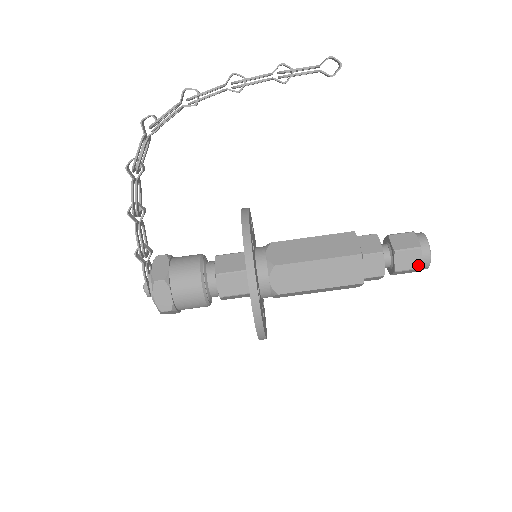
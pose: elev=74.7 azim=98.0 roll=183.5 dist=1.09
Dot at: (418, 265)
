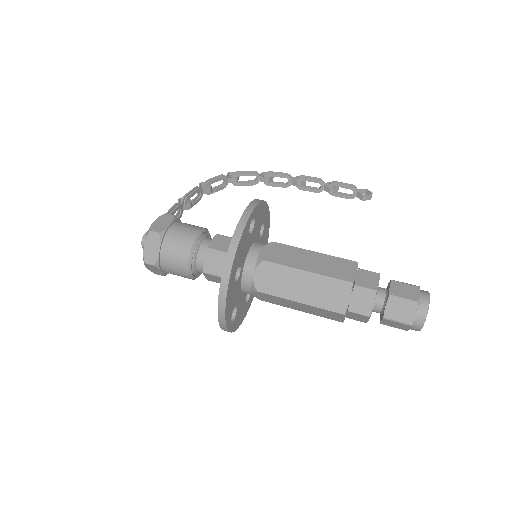
Dot at: (415, 298)
